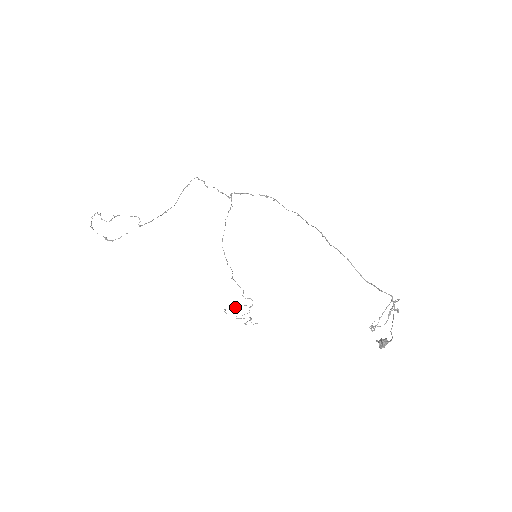
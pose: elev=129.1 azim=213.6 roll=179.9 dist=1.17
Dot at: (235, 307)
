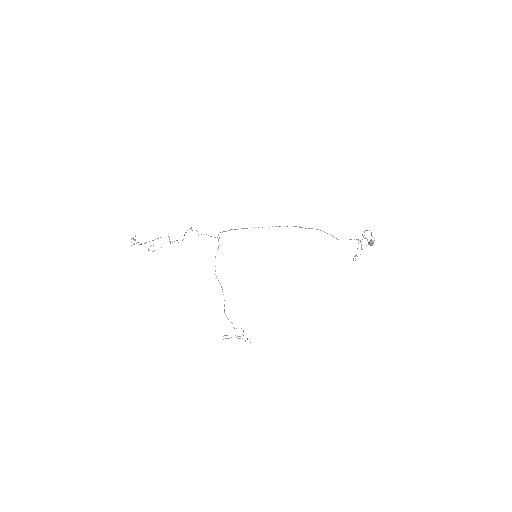
Dot at: occluded
